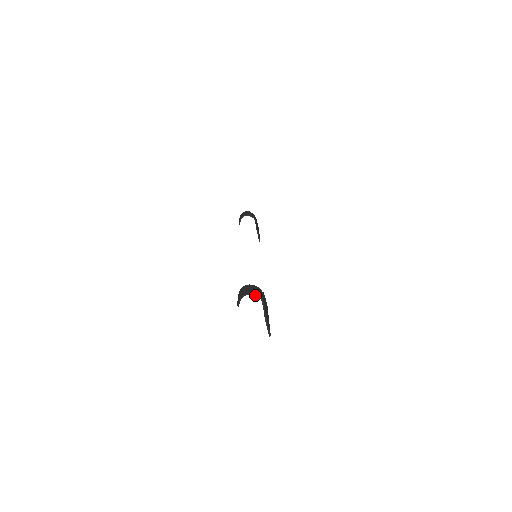
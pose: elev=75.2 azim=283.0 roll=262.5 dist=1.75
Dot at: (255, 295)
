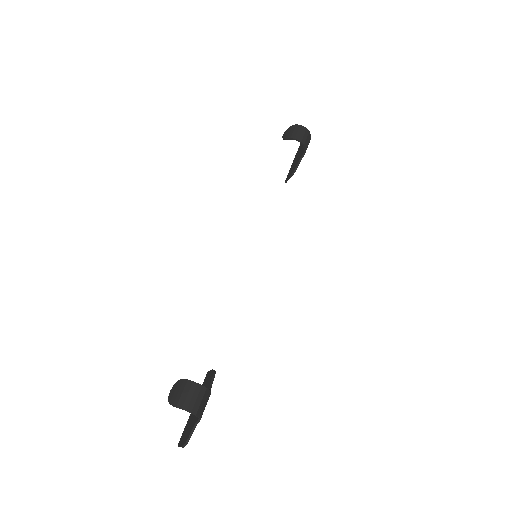
Dot at: (196, 415)
